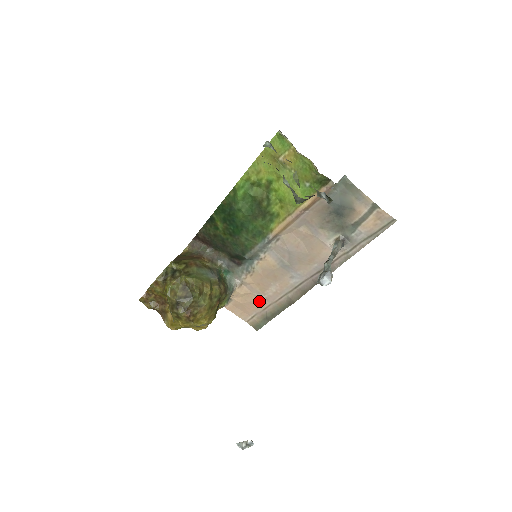
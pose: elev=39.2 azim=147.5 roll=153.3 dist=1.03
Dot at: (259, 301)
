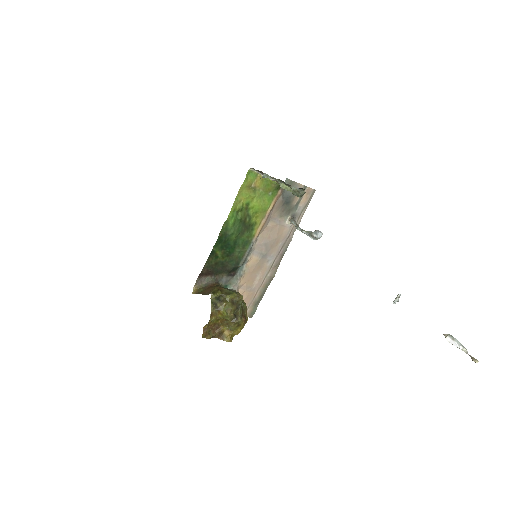
Dot at: (251, 293)
